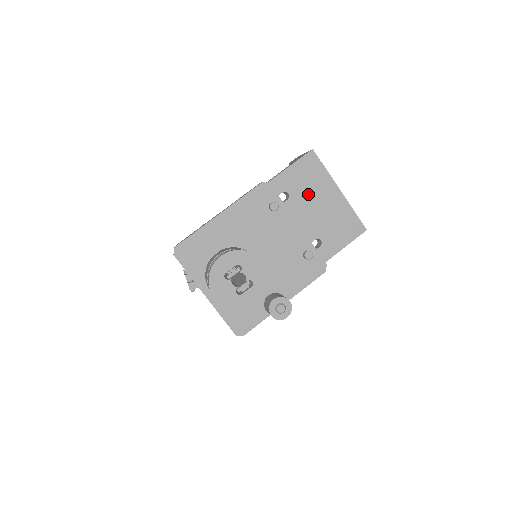
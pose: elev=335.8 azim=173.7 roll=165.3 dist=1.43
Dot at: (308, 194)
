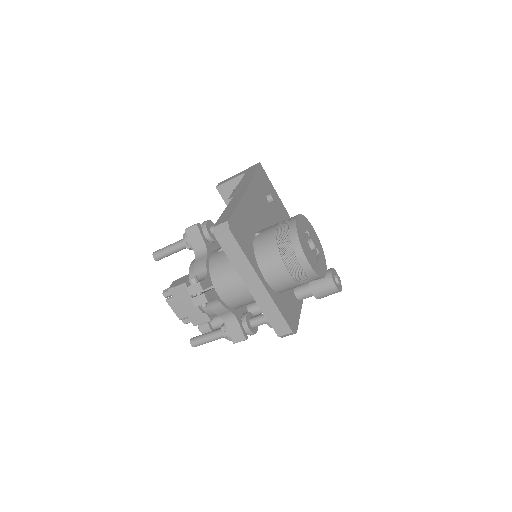
Dot at: occluded
